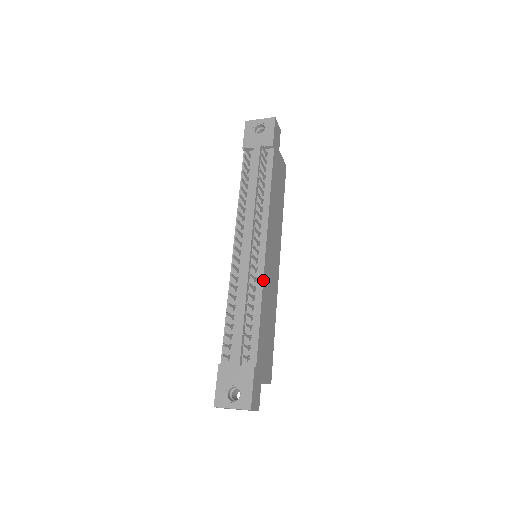
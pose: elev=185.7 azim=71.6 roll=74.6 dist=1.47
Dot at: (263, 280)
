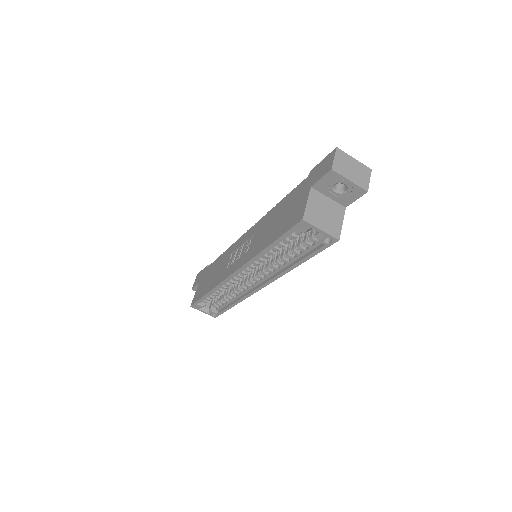
Dot at: occluded
